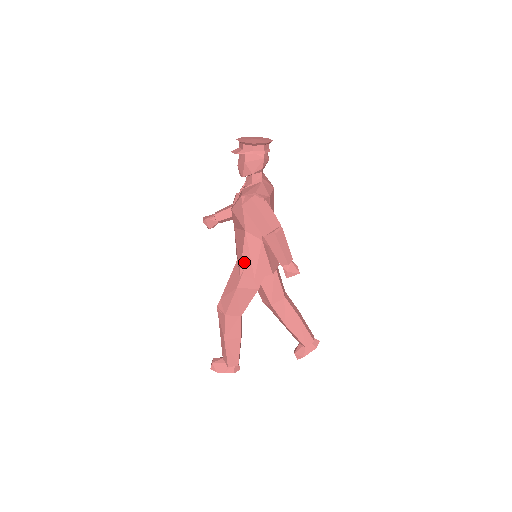
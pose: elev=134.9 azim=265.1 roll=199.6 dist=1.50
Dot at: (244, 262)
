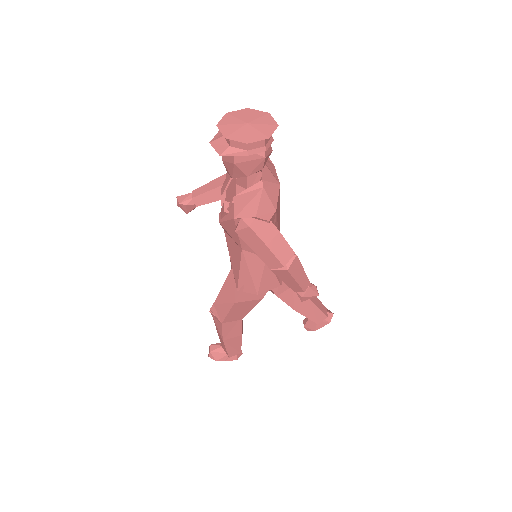
Dot at: (242, 279)
